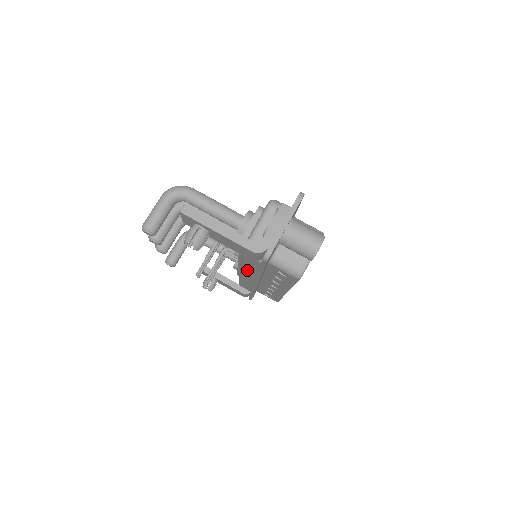
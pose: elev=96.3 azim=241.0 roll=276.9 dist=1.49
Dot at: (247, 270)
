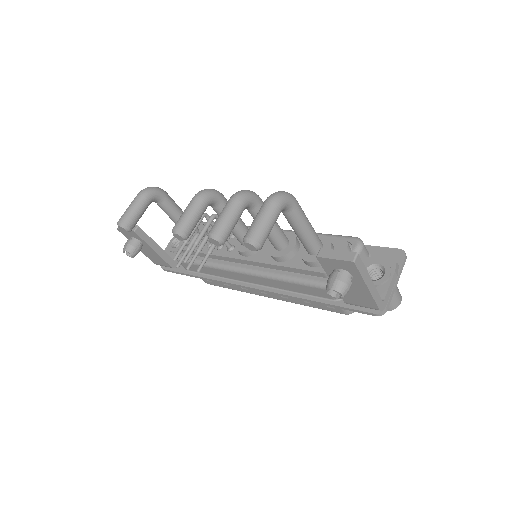
Dot at: (271, 281)
